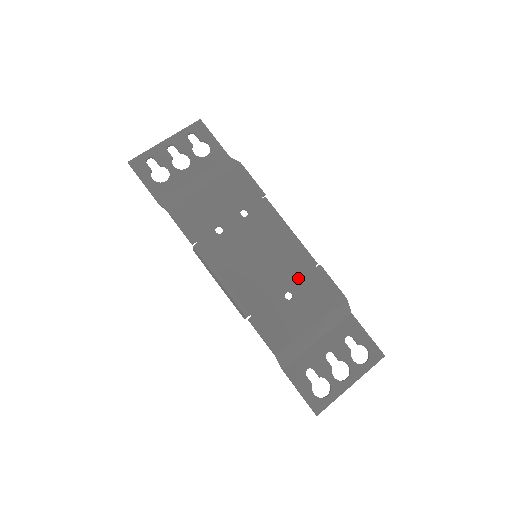
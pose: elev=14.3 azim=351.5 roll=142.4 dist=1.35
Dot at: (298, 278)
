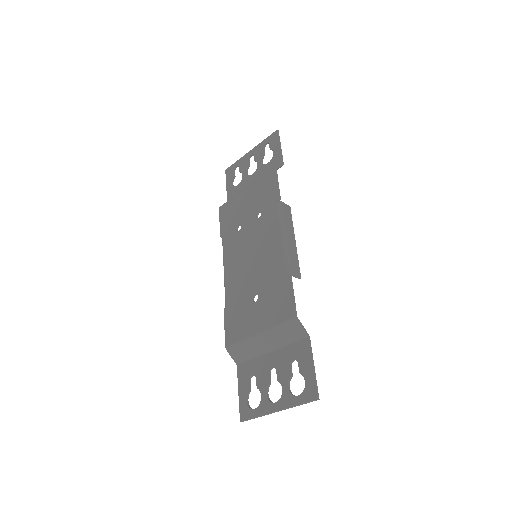
Dot at: (268, 283)
